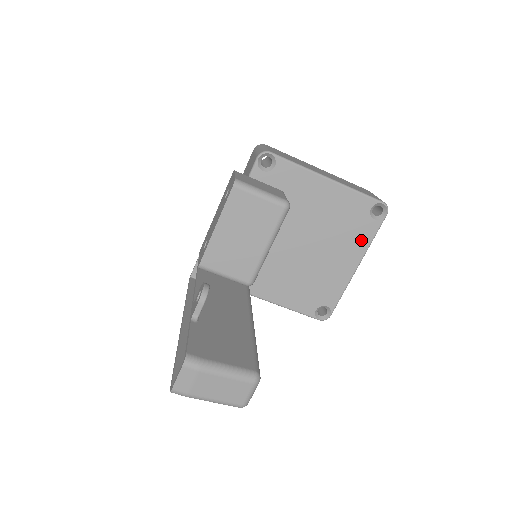
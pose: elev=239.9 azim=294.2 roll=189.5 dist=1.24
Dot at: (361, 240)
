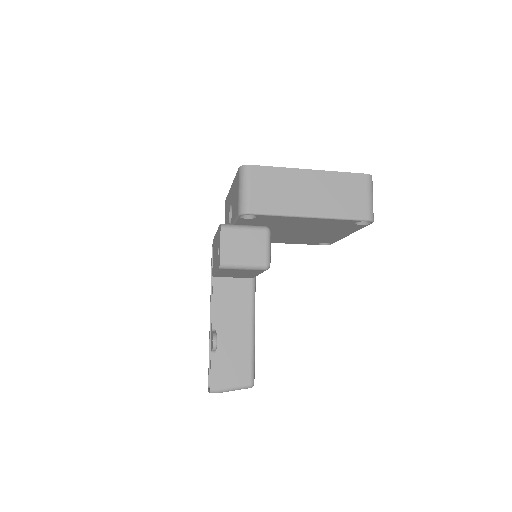
Dot at: (350, 230)
